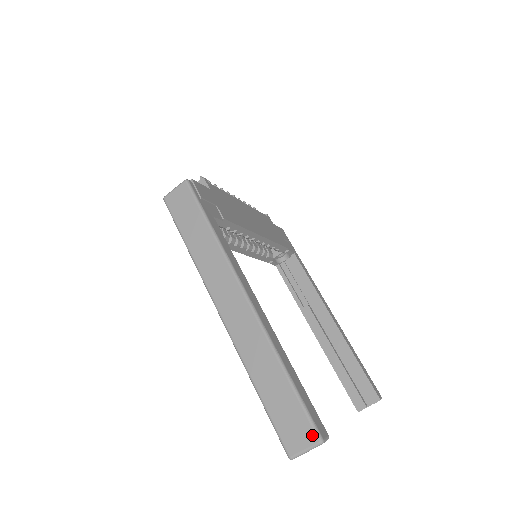
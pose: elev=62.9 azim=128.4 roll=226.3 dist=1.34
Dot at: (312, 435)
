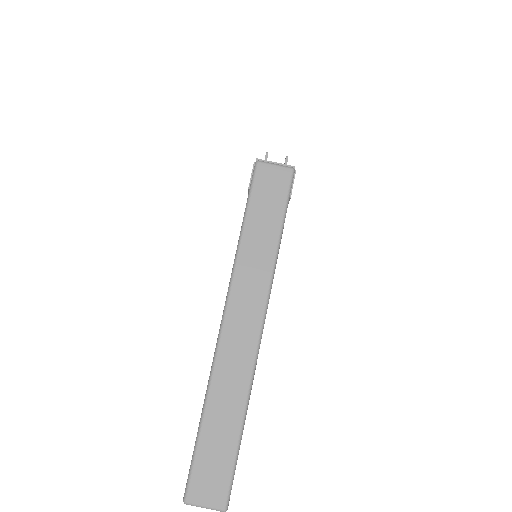
Dot at: (222, 499)
